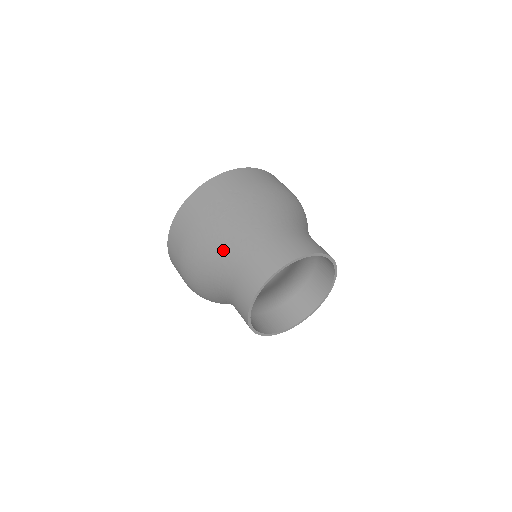
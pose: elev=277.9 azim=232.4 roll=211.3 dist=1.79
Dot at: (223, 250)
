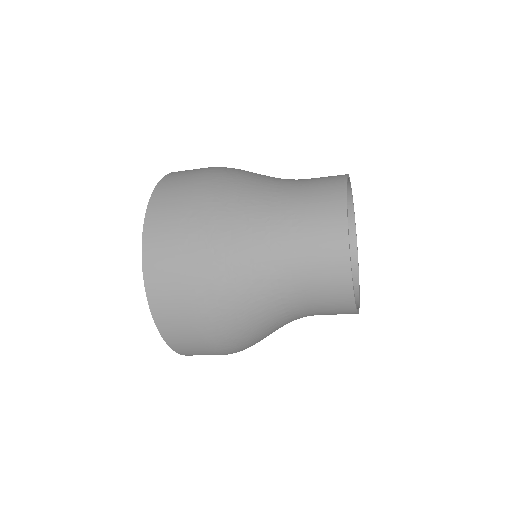
Dot at: (259, 277)
